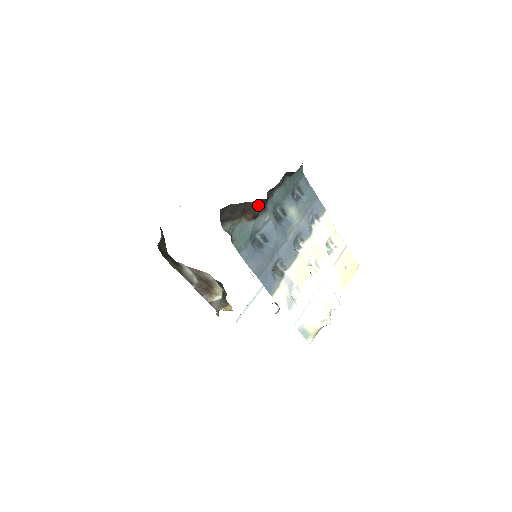
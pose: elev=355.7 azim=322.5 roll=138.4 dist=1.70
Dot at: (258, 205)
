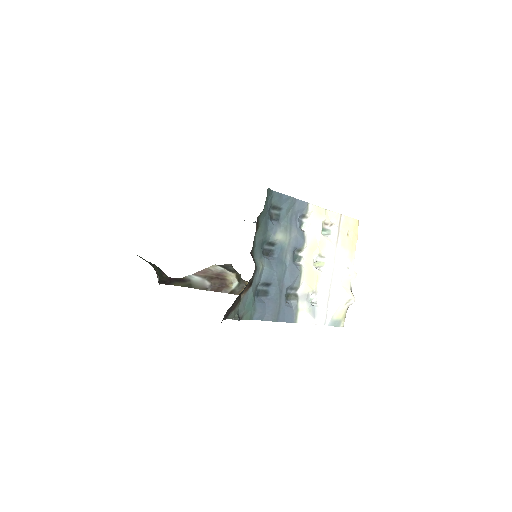
Dot at: (250, 280)
